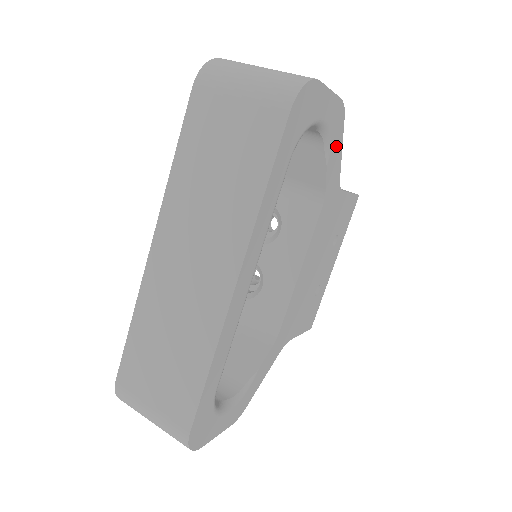
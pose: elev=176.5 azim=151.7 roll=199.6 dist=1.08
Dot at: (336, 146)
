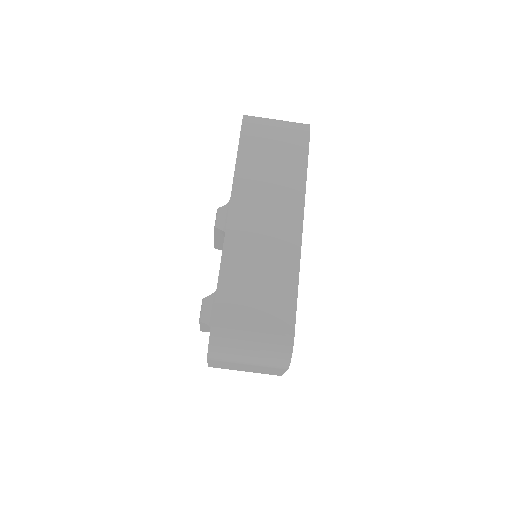
Dot at: occluded
